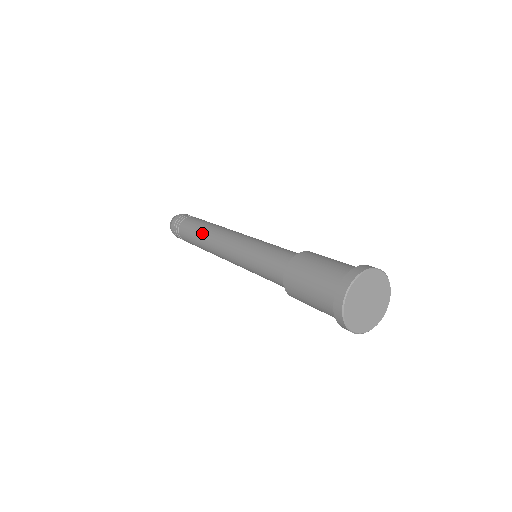
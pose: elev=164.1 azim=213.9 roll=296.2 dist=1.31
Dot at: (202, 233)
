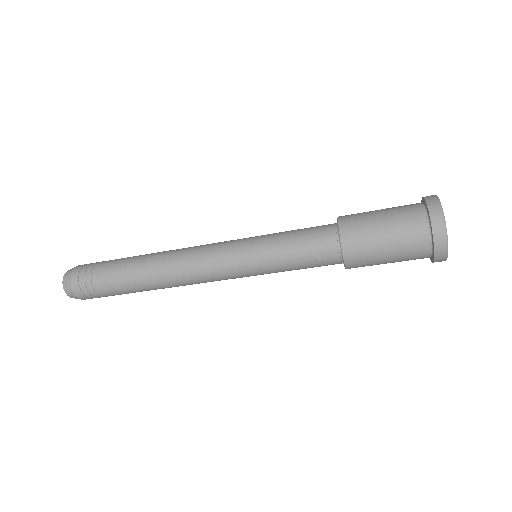
Dot at: (154, 256)
